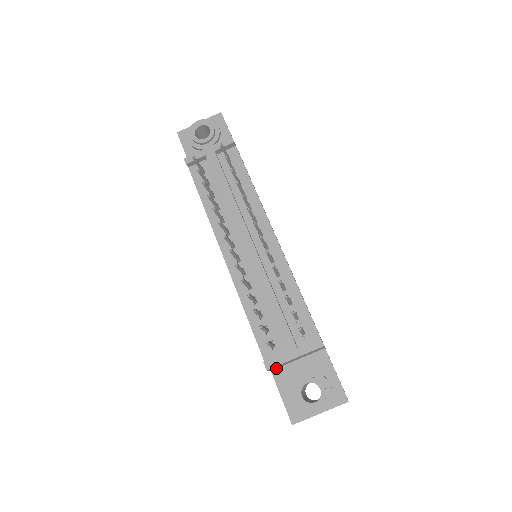
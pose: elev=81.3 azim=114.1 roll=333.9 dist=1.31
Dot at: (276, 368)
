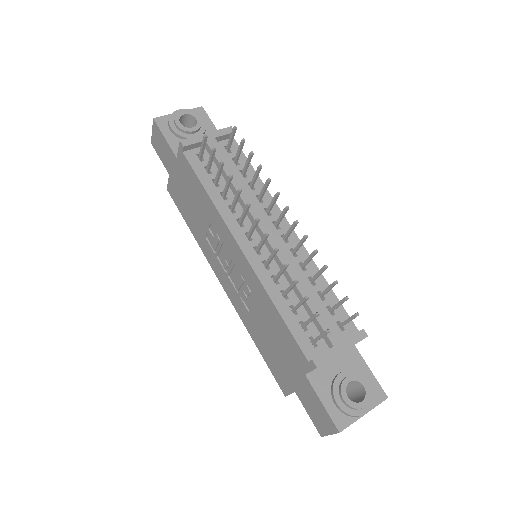
Dot at: occluded
